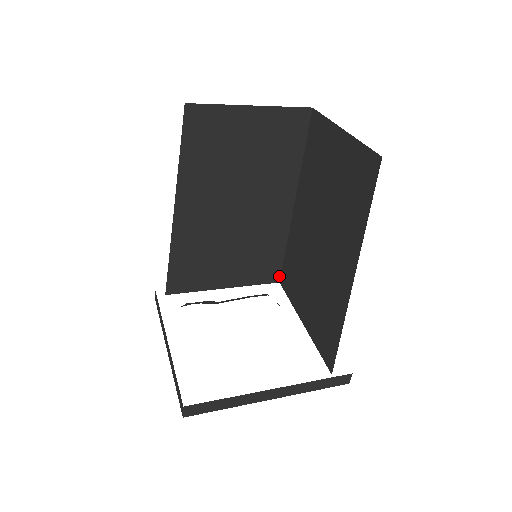
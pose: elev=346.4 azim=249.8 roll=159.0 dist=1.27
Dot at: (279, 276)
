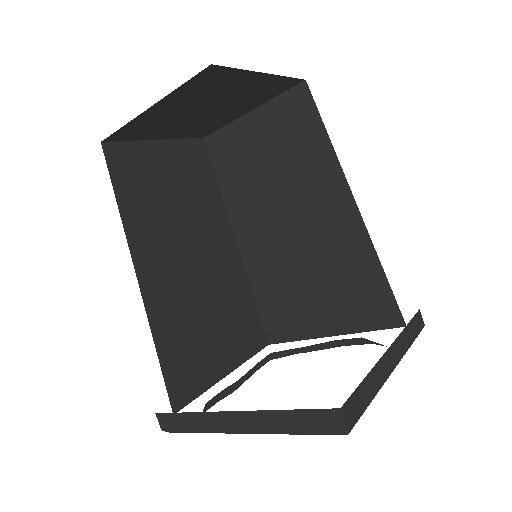
Dot at: (264, 336)
